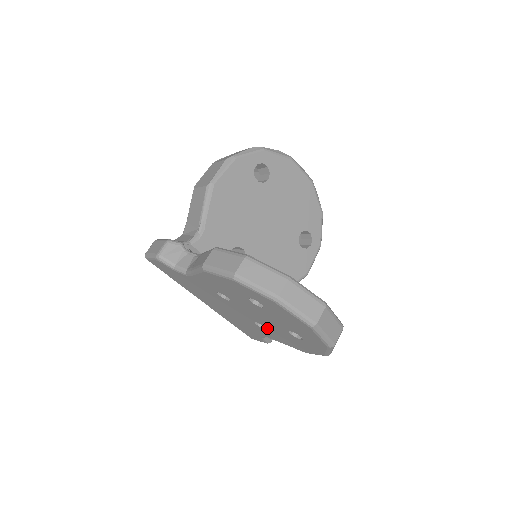
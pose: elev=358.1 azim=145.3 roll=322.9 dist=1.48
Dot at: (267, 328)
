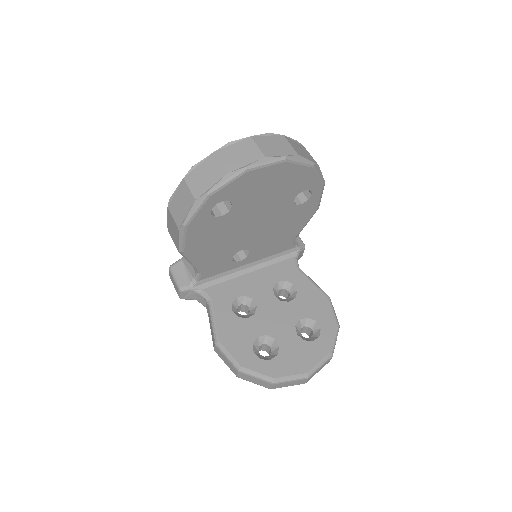
Dot at: occluded
